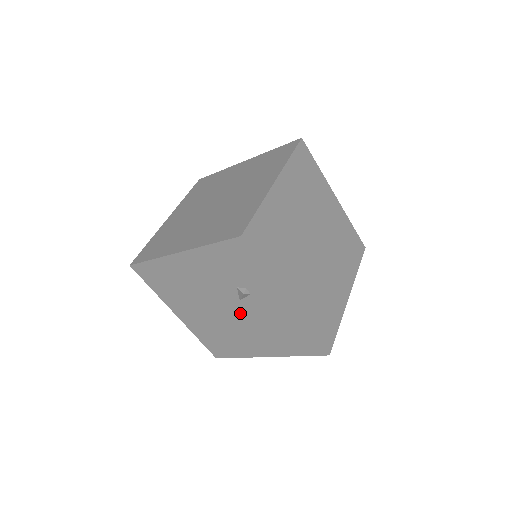
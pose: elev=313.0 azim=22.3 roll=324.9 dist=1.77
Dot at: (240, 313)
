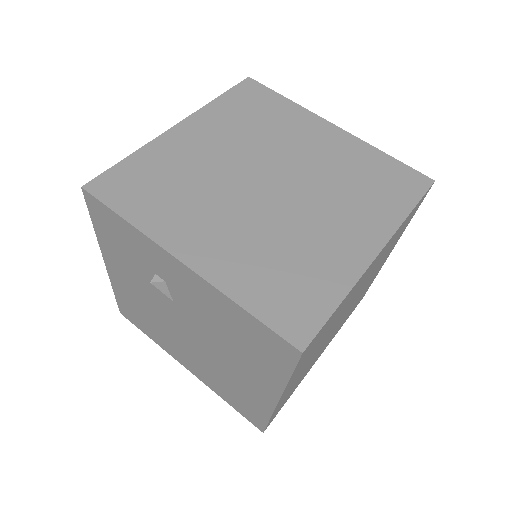
Dot at: (194, 326)
